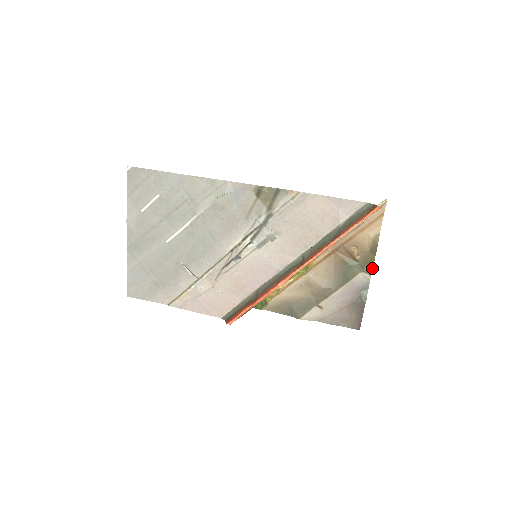
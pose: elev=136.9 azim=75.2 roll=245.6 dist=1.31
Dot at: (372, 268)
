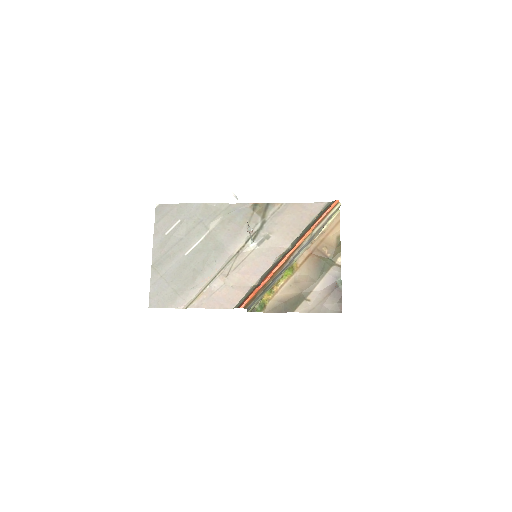
Dot at: (340, 261)
